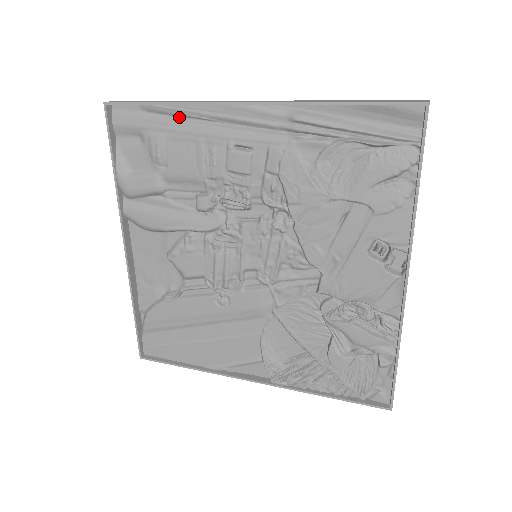
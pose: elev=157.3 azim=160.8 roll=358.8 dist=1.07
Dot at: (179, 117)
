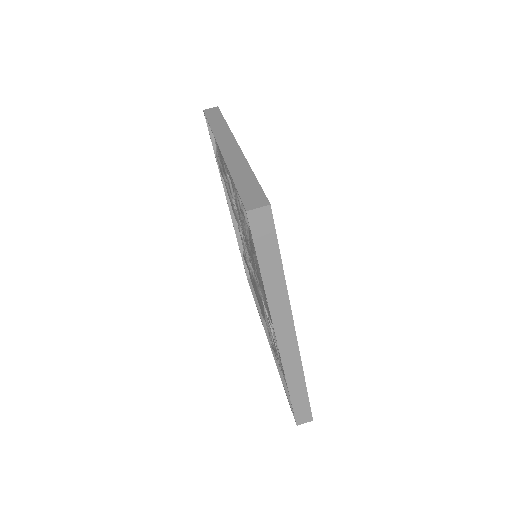
Dot at: occluded
